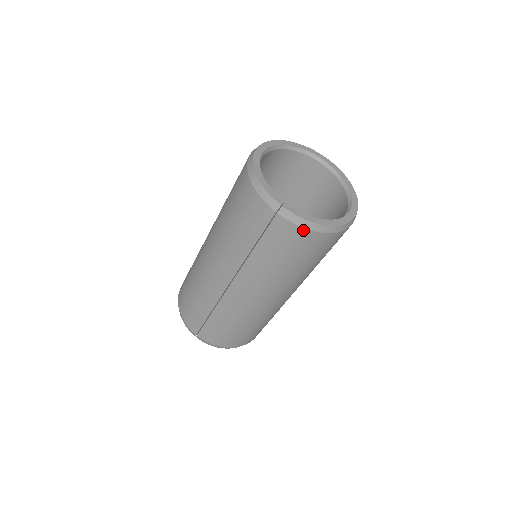
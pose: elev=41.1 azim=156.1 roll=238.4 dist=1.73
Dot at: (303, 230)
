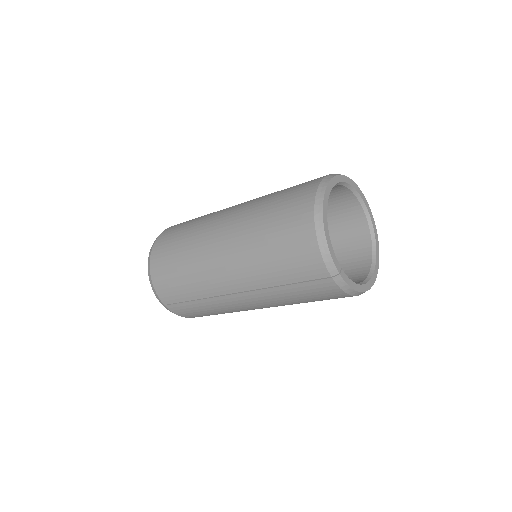
Dot at: (344, 293)
